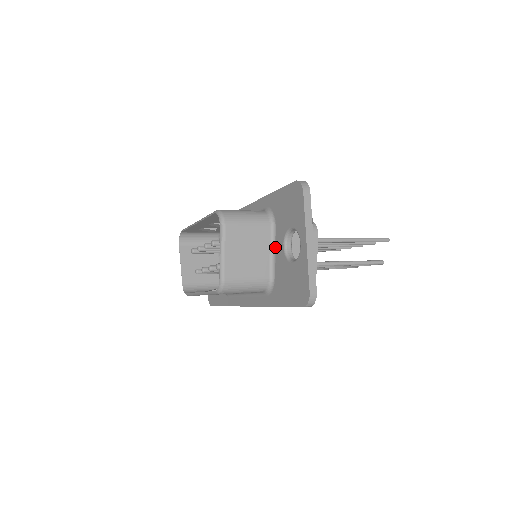
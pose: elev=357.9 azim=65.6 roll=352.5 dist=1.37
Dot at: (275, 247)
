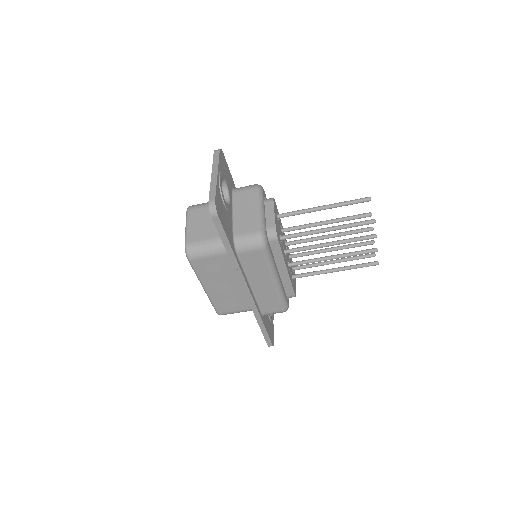
Dot at: occluded
